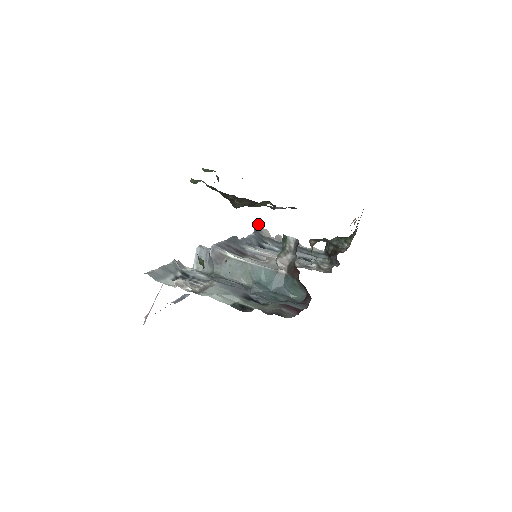
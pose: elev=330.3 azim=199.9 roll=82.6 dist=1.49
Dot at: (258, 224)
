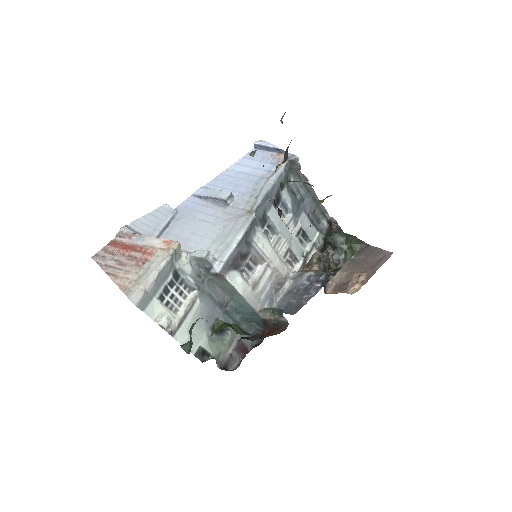
Dot at: (298, 158)
